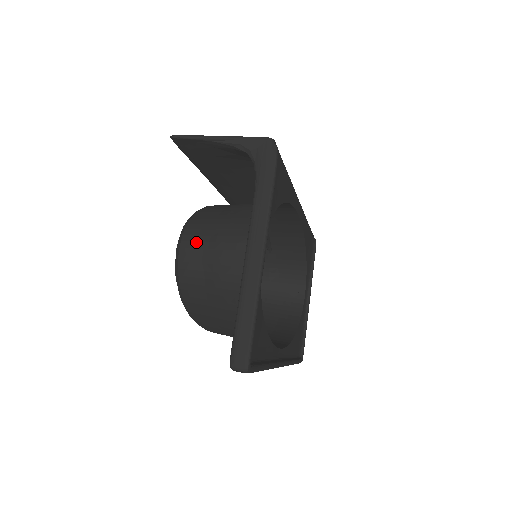
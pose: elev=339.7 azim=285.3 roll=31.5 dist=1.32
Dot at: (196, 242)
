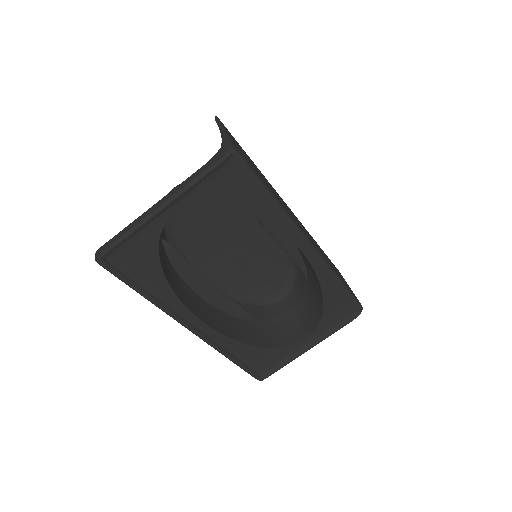
Dot at: occluded
